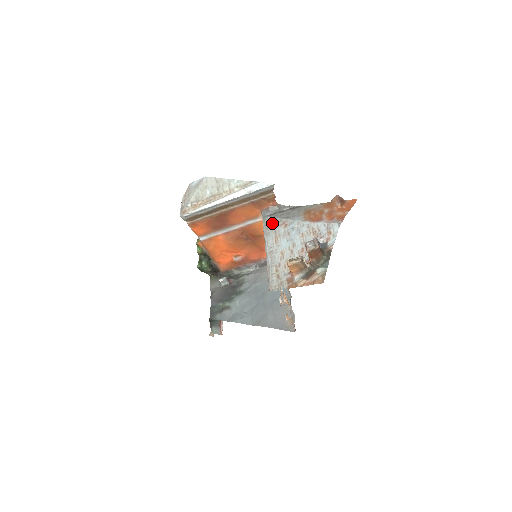
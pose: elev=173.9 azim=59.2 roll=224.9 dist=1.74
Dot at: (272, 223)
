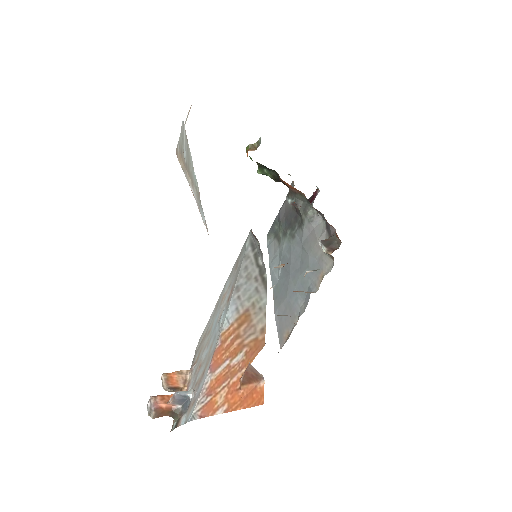
Dot at: (238, 264)
